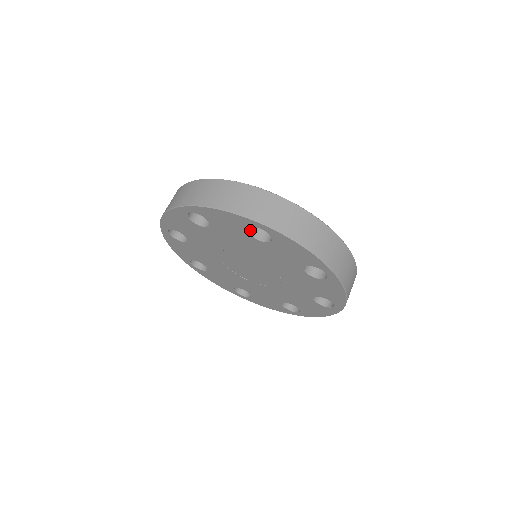
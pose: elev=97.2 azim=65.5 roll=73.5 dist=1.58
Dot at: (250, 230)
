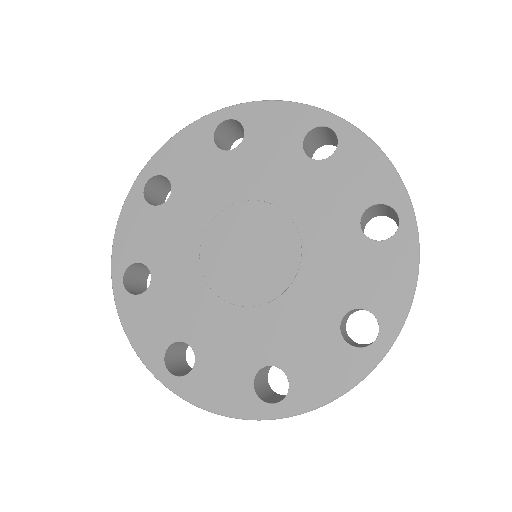
Dot at: (367, 209)
